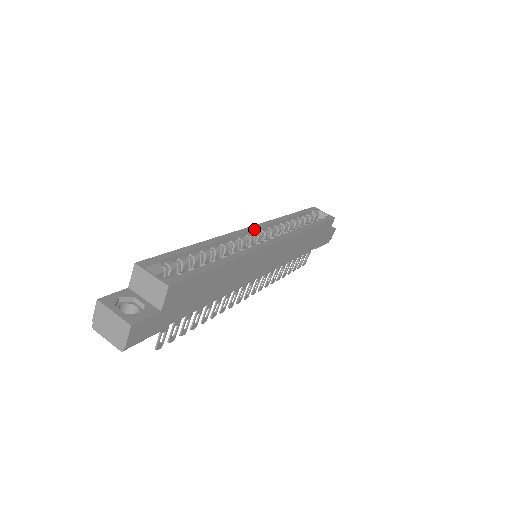
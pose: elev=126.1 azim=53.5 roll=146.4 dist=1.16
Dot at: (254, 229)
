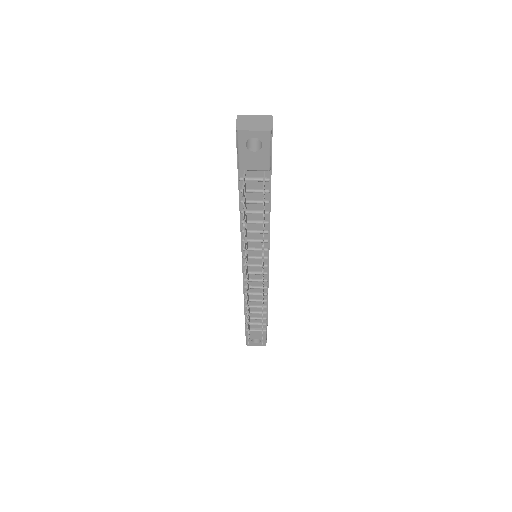
Dot at: occluded
